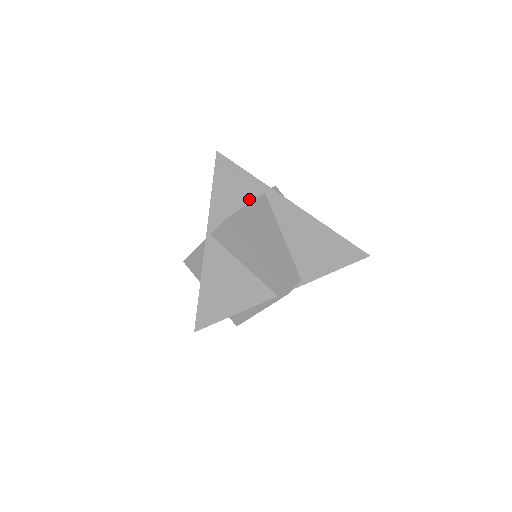
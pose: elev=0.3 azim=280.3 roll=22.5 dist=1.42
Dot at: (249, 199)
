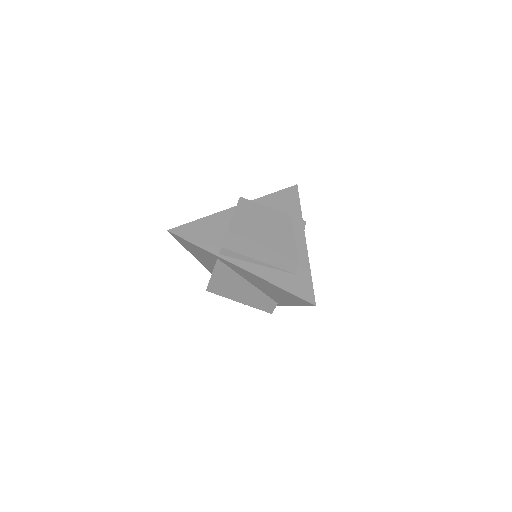
Dot at: (213, 260)
